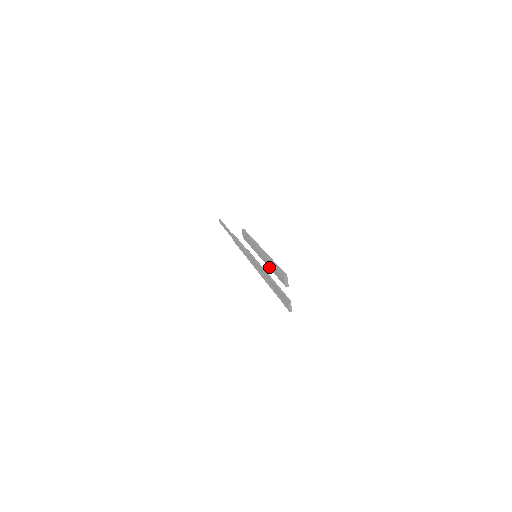
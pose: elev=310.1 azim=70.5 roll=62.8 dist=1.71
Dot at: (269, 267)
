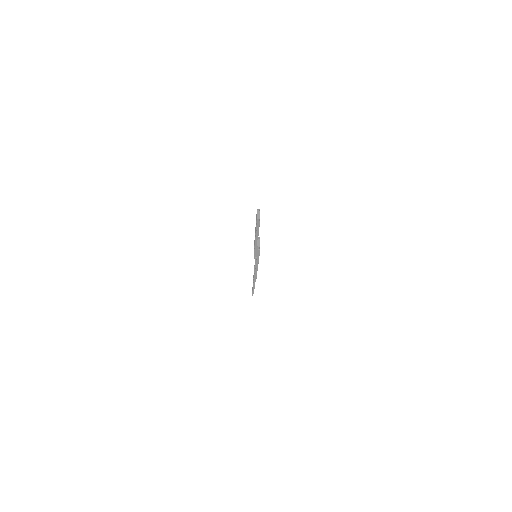
Dot at: occluded
